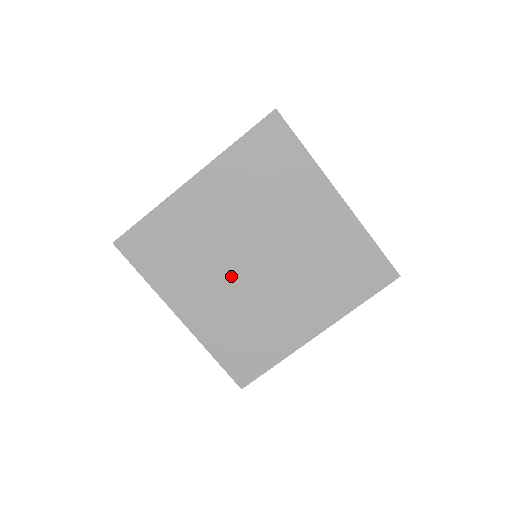
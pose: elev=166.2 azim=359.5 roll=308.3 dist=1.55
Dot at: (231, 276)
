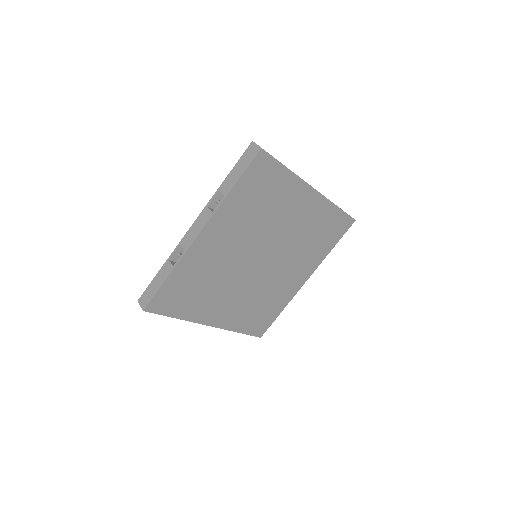
Dot at: (243, 281)
